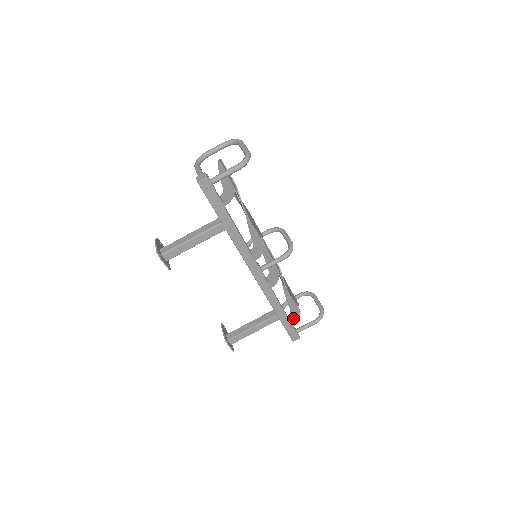
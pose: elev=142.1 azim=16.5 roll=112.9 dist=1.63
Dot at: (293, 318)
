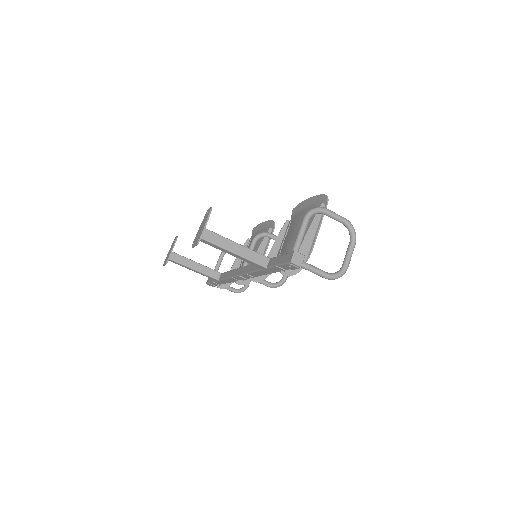
Dot at: occluded
